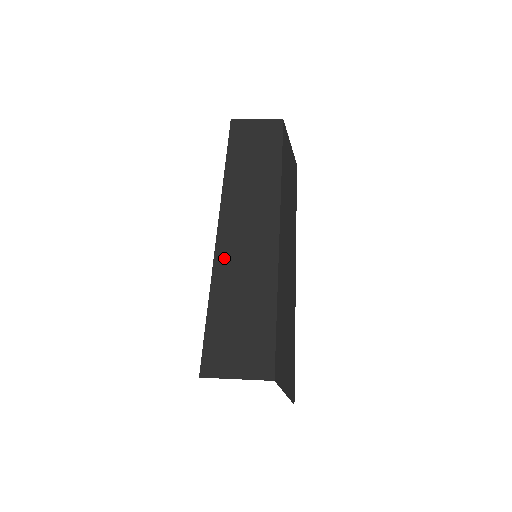
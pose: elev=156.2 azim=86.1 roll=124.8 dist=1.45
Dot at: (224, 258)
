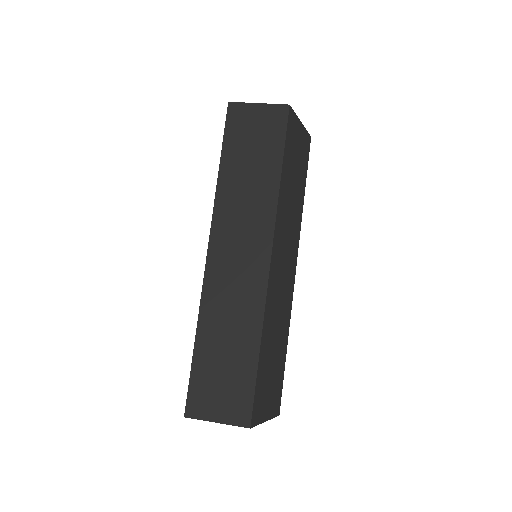
Dot at: (212, 293)
